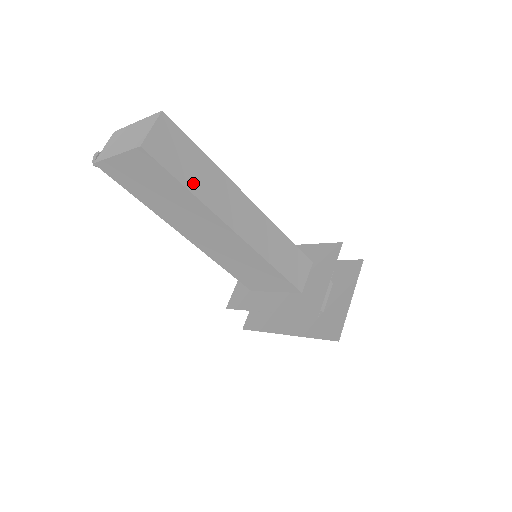
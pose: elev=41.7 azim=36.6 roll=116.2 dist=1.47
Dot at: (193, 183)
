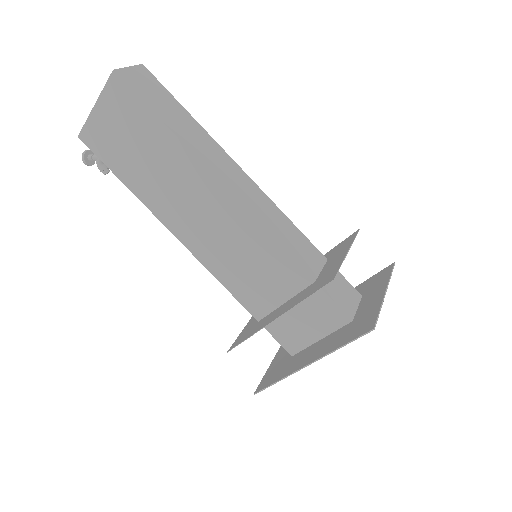
Dot at: (168, 119)
